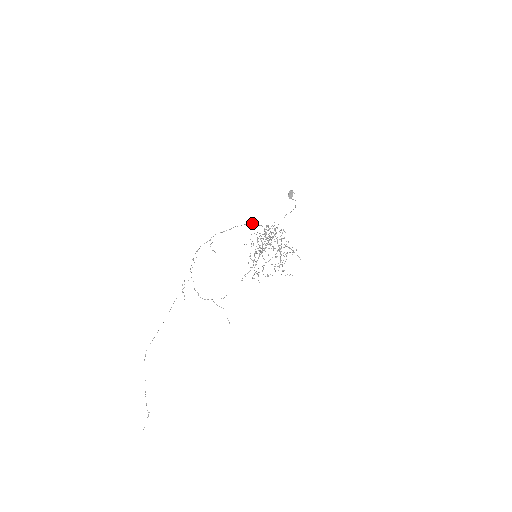
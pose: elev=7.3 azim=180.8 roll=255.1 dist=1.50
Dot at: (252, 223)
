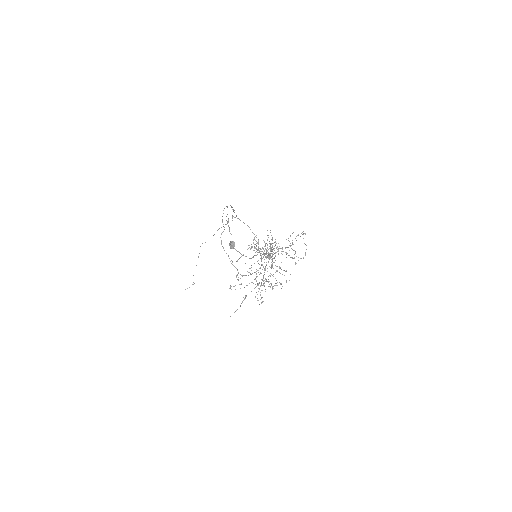
Dot at: (249, 227)
